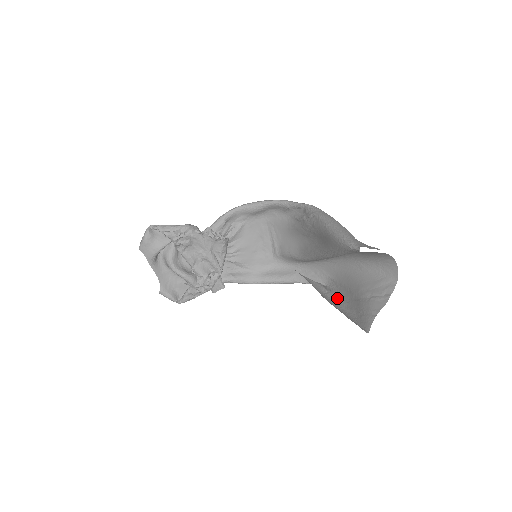
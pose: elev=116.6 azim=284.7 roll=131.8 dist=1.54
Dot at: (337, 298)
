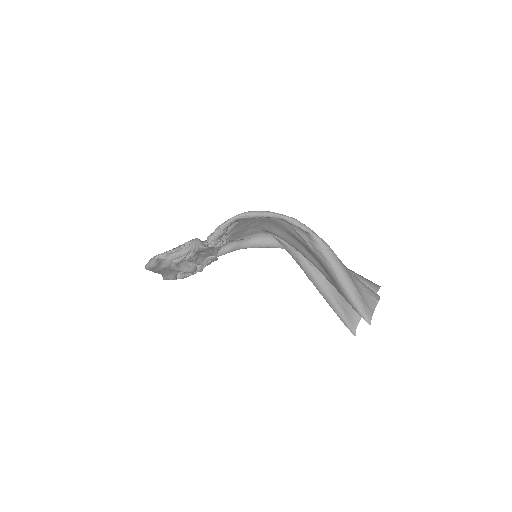
Dot at: (322, 280)
